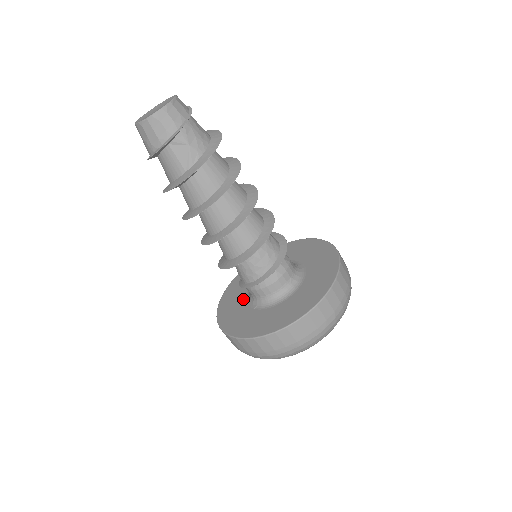
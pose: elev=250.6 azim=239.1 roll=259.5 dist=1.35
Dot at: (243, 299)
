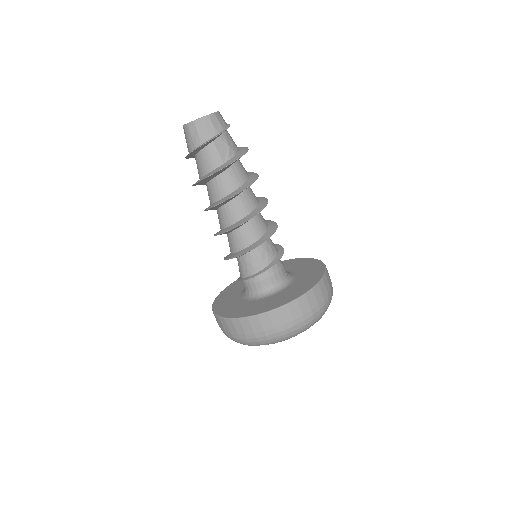
Dot at: (239, 299)
